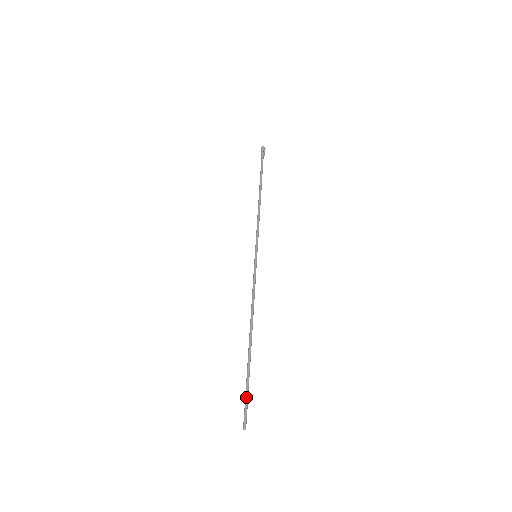
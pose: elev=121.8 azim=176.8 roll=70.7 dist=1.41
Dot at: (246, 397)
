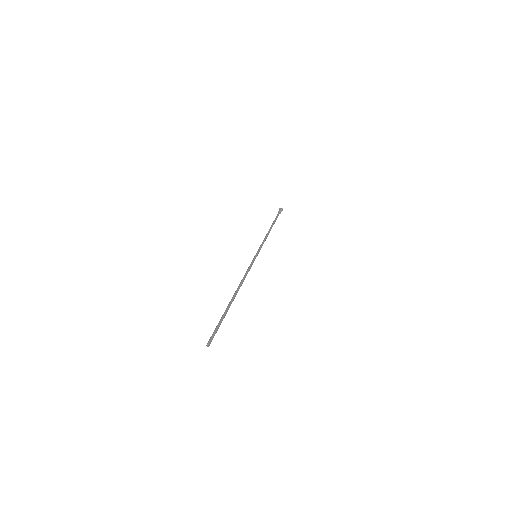
Dot at: (216, 327)
